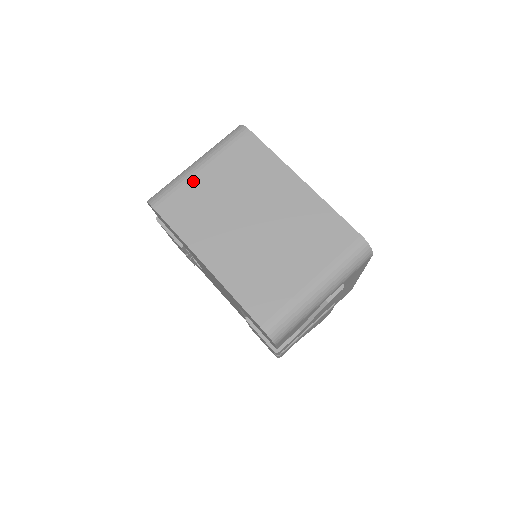
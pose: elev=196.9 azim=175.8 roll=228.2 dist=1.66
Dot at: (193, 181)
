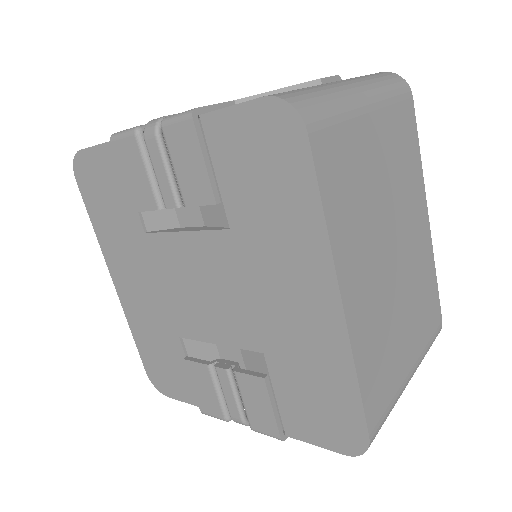
Dot at: (359, 125)
